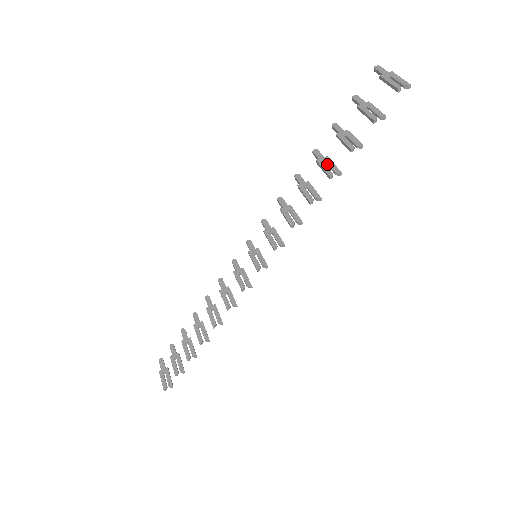
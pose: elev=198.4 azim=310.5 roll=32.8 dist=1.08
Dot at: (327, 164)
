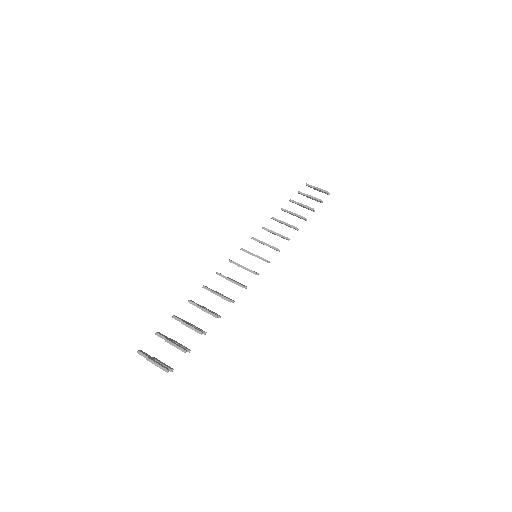
Dot at: (296, 215)
